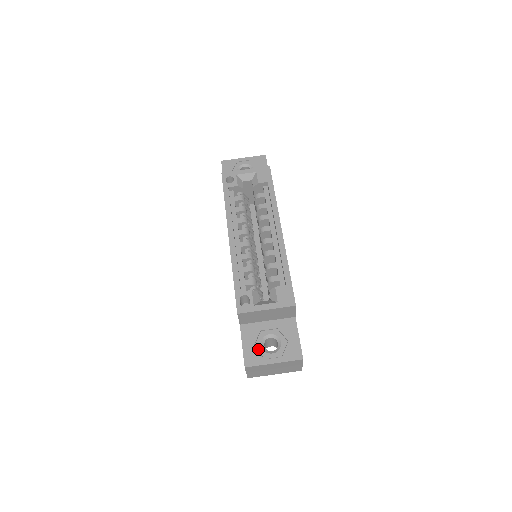
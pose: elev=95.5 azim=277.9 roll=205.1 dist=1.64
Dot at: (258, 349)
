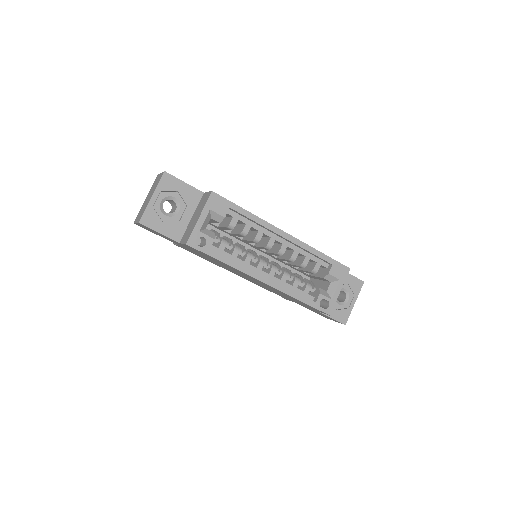
Dot at: (340, 308)
